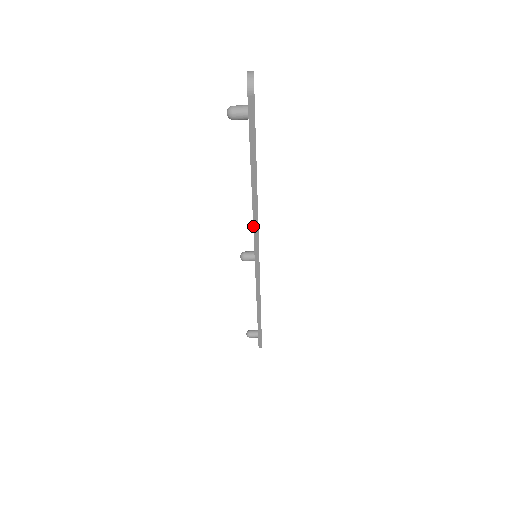
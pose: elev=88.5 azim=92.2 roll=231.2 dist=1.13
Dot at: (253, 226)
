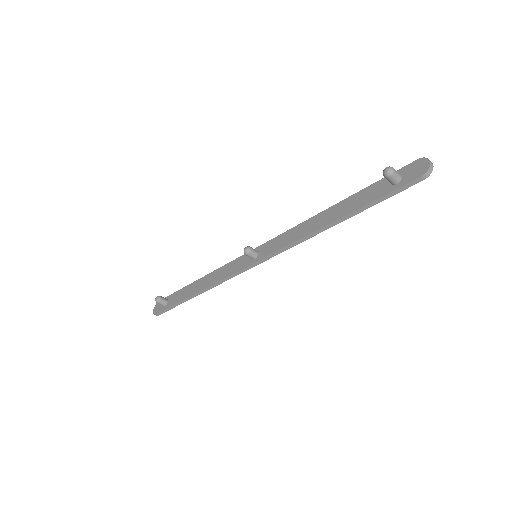
Dot at: (295, 242)
